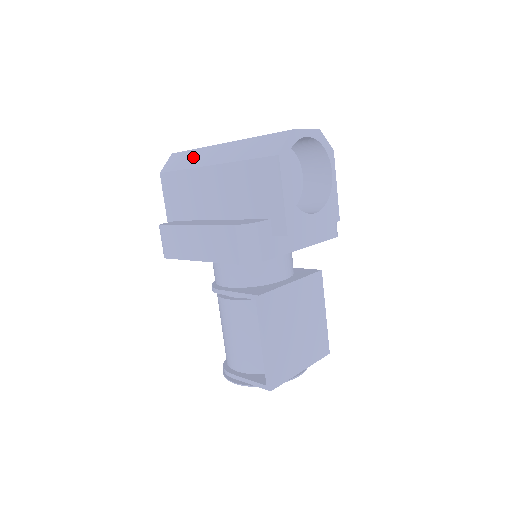
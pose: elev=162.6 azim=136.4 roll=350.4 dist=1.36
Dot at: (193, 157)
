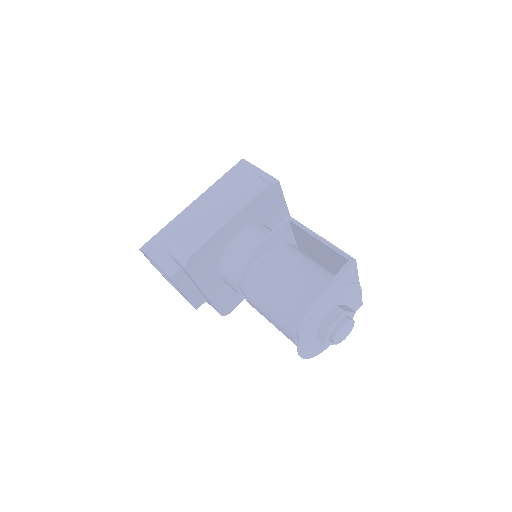
Dot at: occluded
